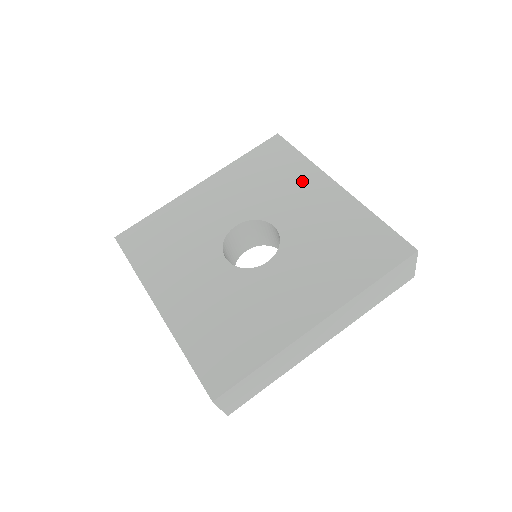
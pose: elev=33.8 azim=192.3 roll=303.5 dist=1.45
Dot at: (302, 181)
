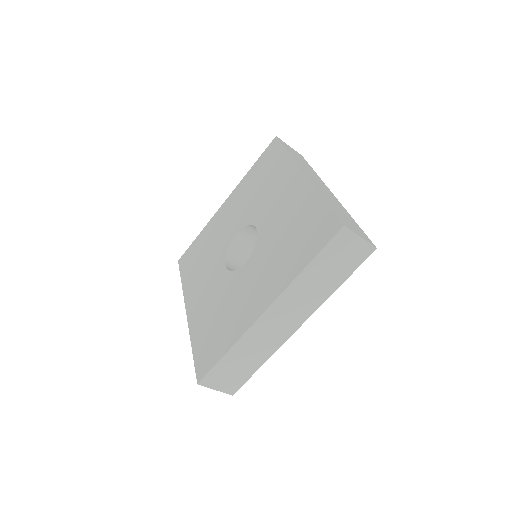
Dot at: (281, 178)
